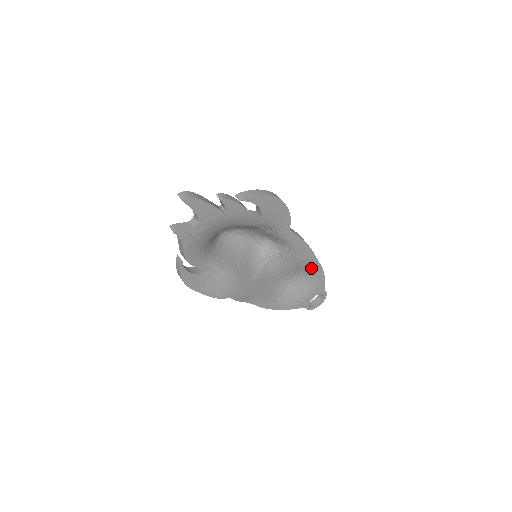
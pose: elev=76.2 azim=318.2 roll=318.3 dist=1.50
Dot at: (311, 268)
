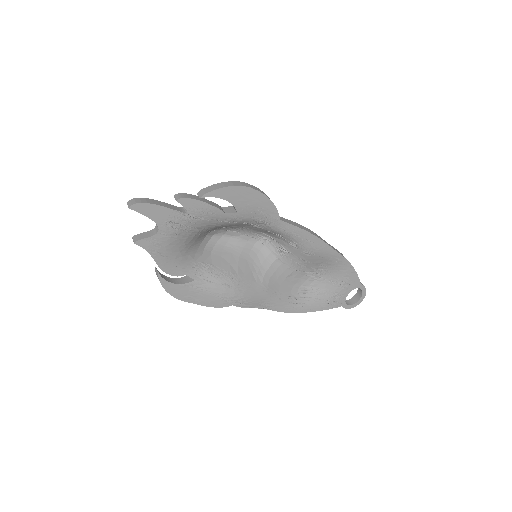
Dot at: (331, 260)
